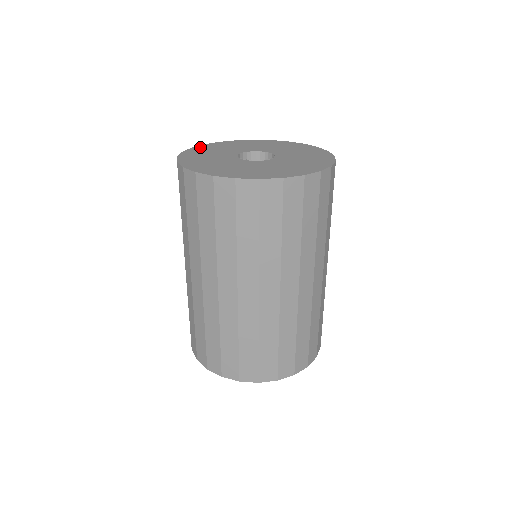
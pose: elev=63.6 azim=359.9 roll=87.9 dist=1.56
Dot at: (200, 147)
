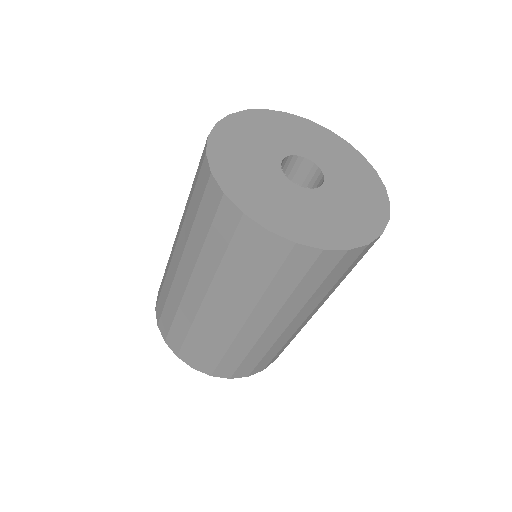
Dot at: (275, 114)
